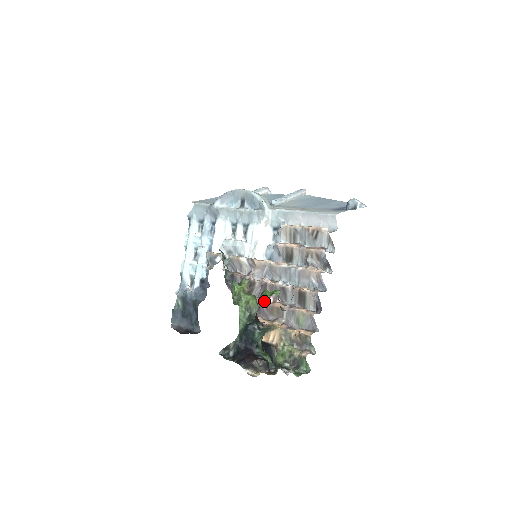
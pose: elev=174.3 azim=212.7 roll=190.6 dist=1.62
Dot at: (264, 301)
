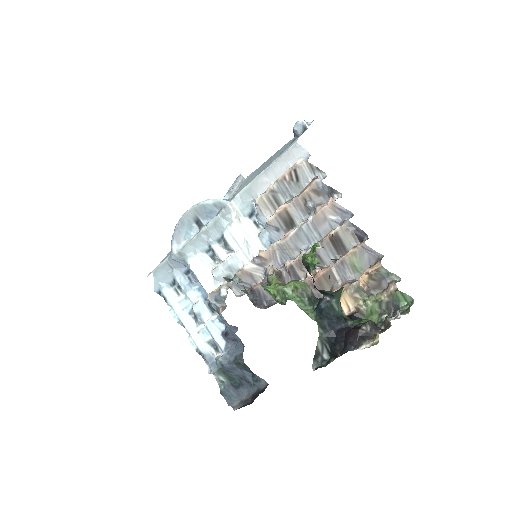
Dot at: (314, 261)
